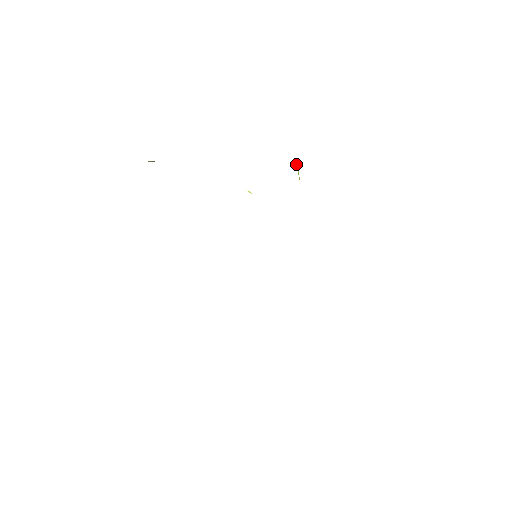
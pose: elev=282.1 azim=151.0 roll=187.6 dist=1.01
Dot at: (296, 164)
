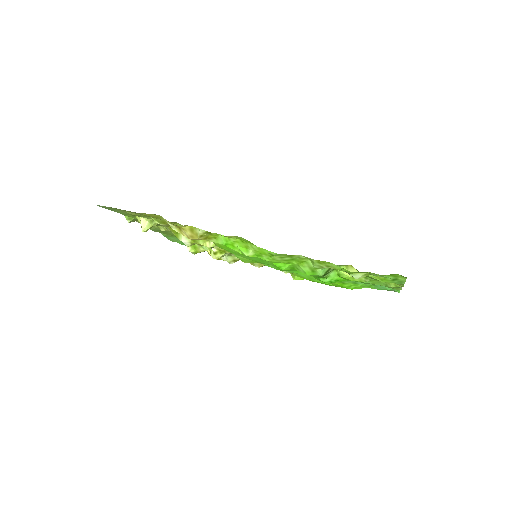
Dot at: occluded
